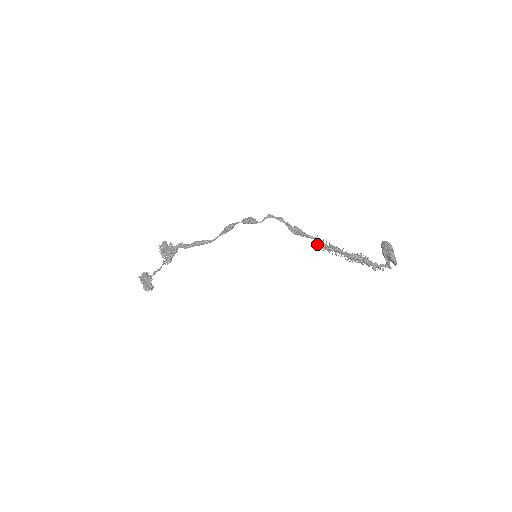
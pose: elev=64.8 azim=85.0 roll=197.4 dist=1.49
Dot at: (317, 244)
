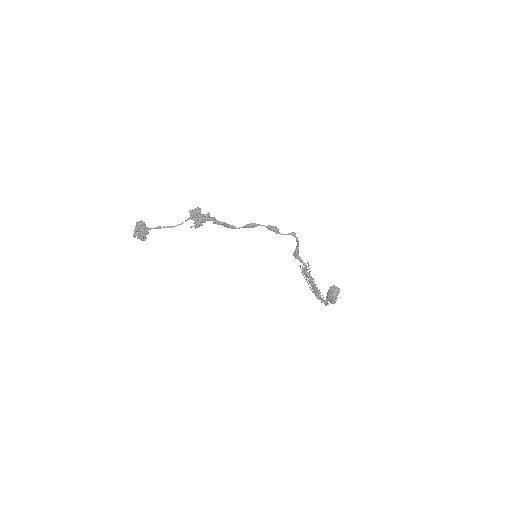
Dot at: (300, 268)
